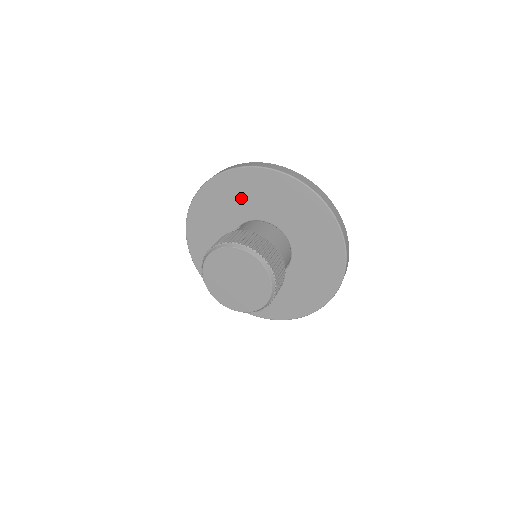
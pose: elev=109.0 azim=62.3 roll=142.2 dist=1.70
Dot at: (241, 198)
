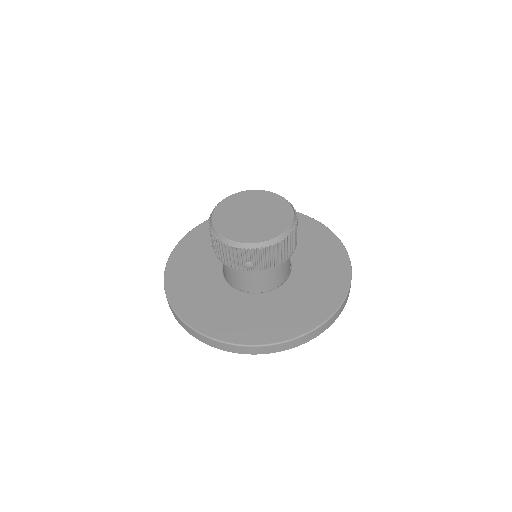
Dot at: occluded
